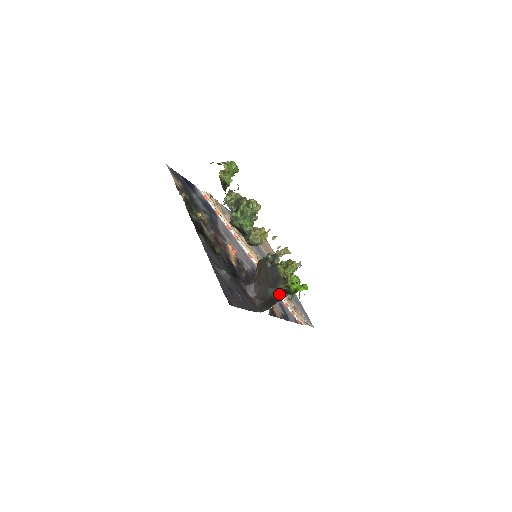
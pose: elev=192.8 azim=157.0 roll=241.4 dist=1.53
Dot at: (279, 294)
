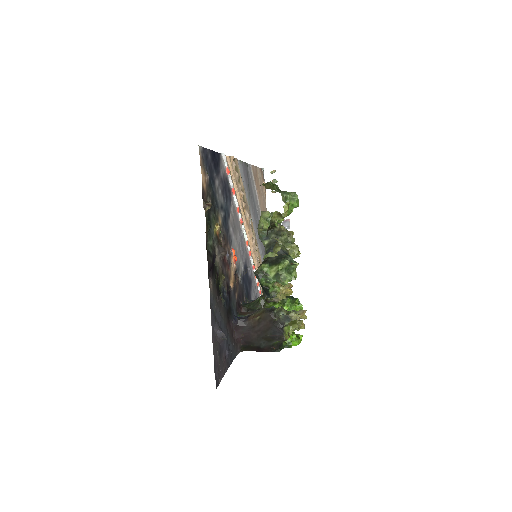
Dot at: (270, 347)
